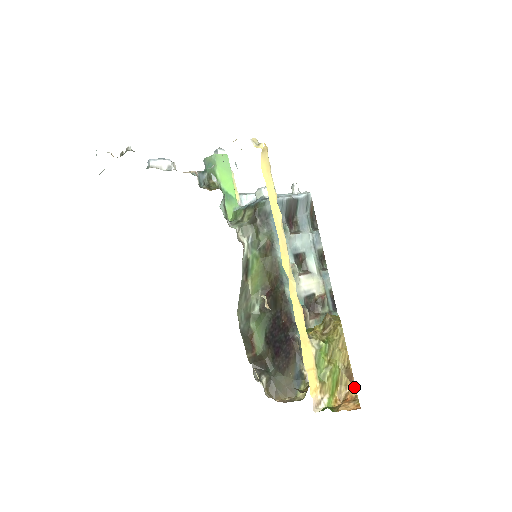
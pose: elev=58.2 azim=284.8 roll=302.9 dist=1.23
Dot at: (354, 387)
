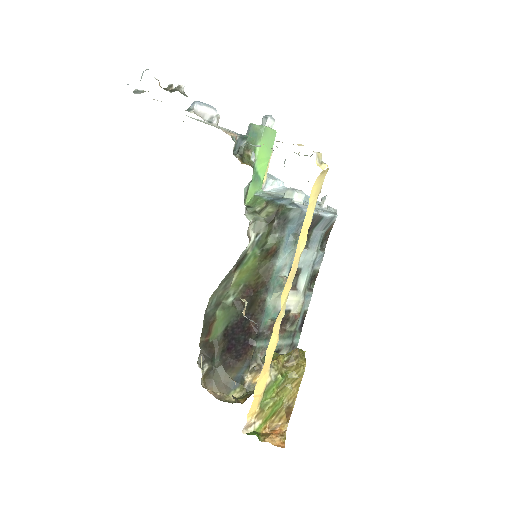
Dot at: (287, 423)
